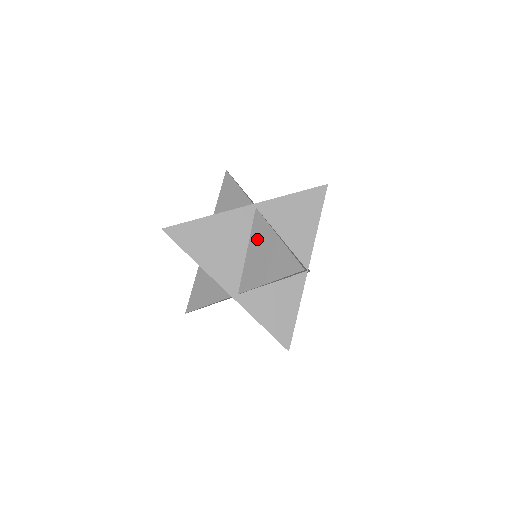
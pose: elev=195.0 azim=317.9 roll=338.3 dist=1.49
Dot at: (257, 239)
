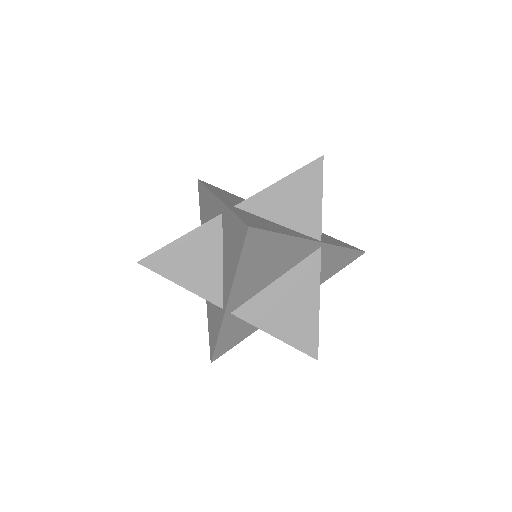
Dot at: (296, 281)
